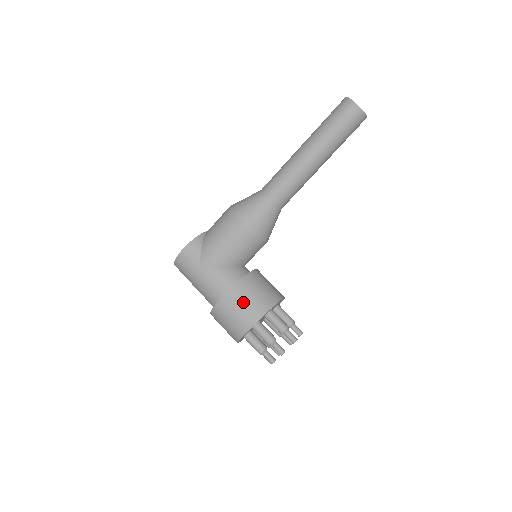
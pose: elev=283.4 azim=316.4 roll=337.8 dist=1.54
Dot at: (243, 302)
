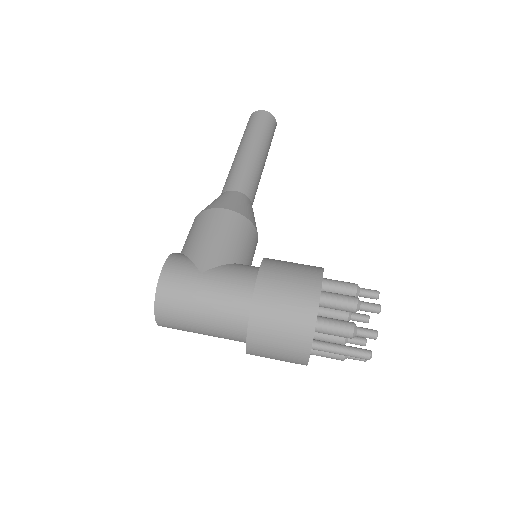
Dot at: (288, 271)
